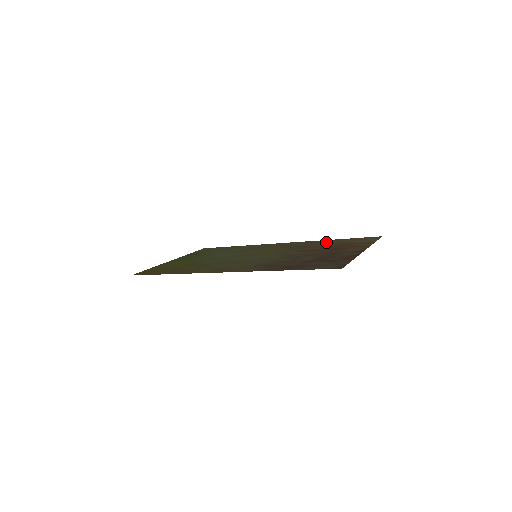
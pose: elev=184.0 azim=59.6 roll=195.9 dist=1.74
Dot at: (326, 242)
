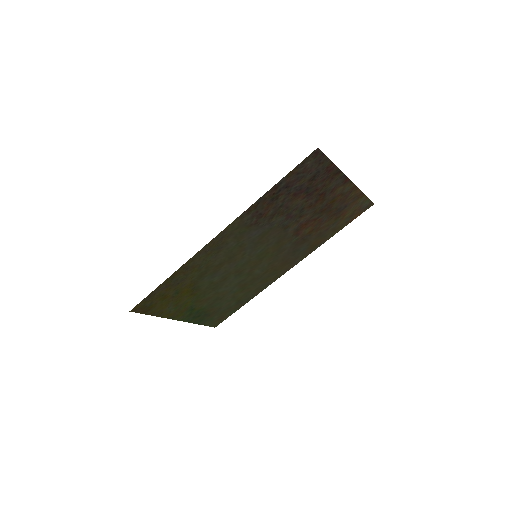
Dot at: (324, 234)
